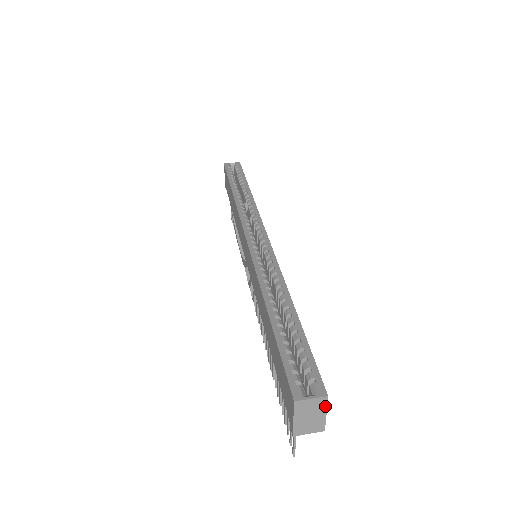
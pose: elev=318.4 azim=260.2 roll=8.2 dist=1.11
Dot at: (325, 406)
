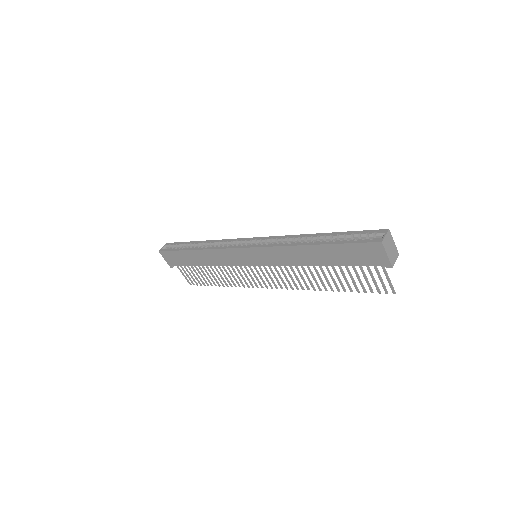
Dot at: (391, 237)
